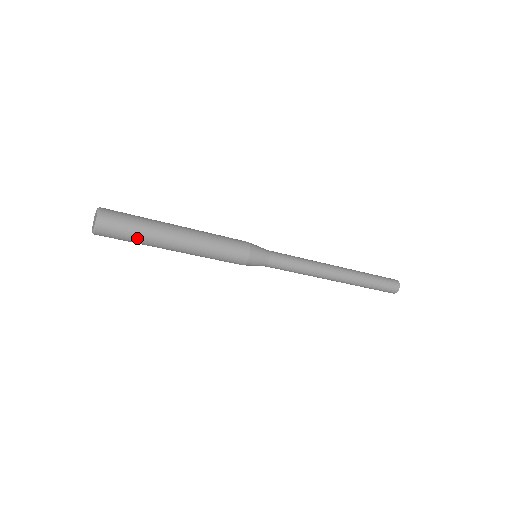
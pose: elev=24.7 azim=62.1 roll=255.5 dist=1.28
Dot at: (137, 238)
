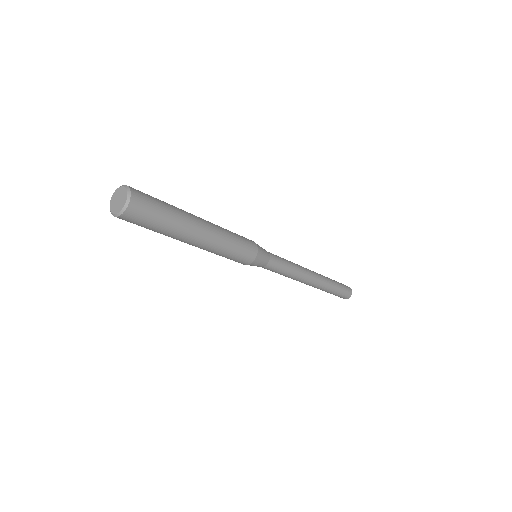
Dot at: (163, 226)
